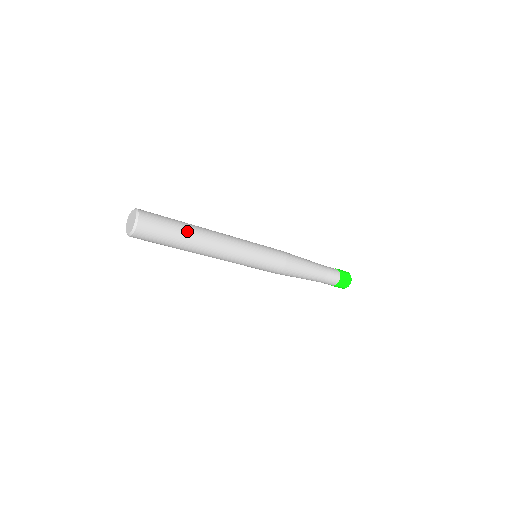
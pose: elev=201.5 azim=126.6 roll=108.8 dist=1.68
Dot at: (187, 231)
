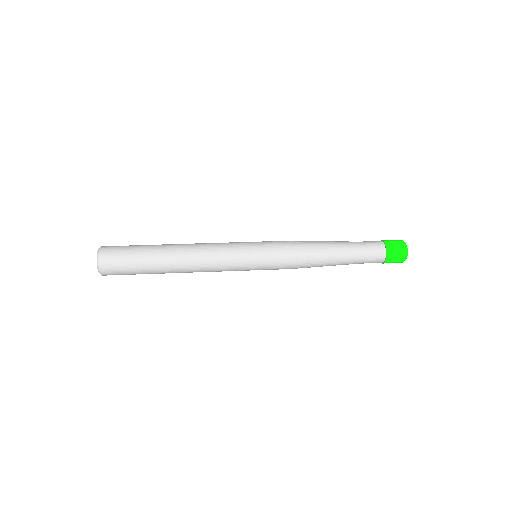
Dot at: (154, 253)
